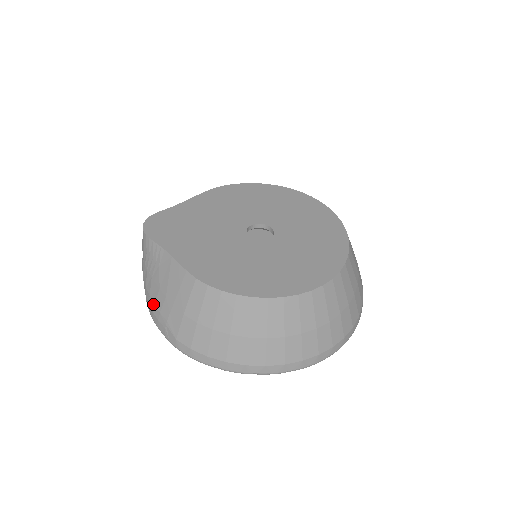
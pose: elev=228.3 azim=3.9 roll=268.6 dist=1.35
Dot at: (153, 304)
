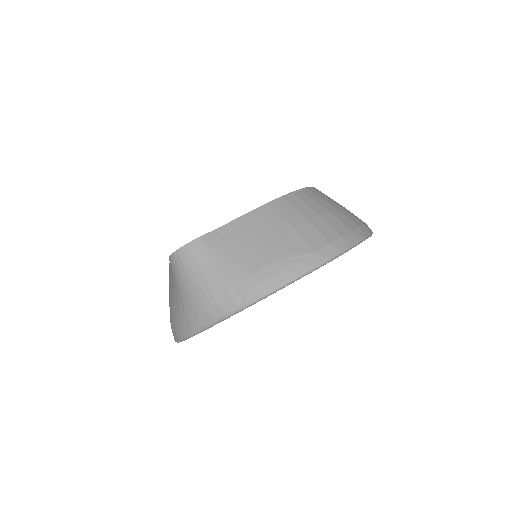
Dot at: (265, 269)
